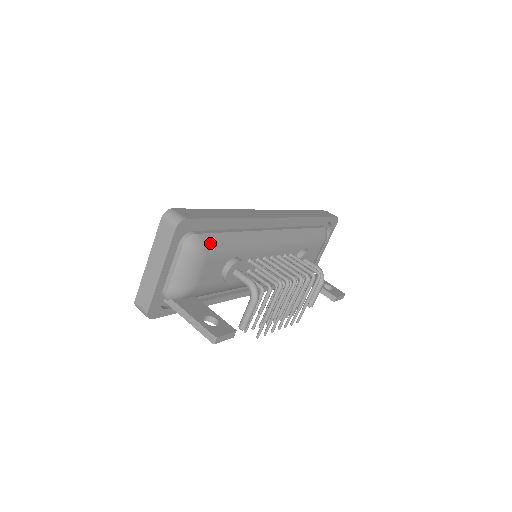
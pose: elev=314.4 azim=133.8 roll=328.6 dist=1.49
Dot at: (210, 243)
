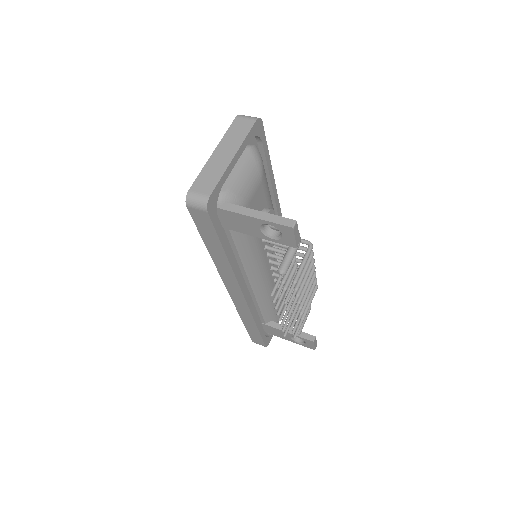
Dot at: (264, 169)
